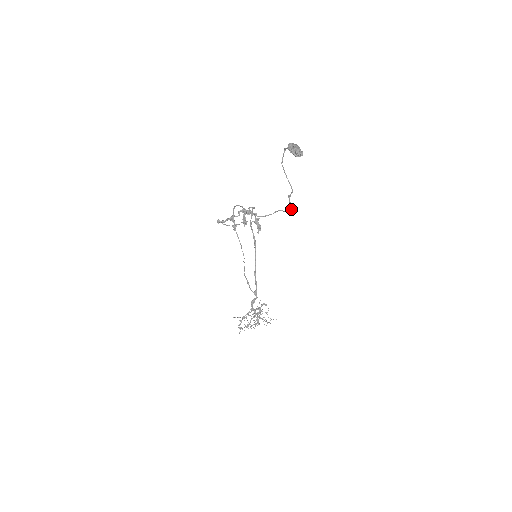
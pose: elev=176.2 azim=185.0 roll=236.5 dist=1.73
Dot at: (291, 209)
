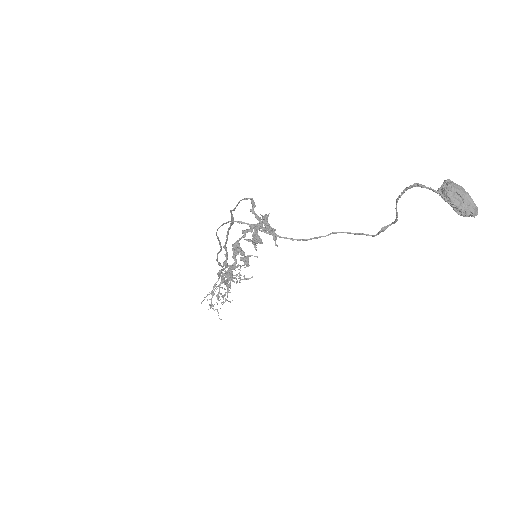
Dot at: (374, 236)
